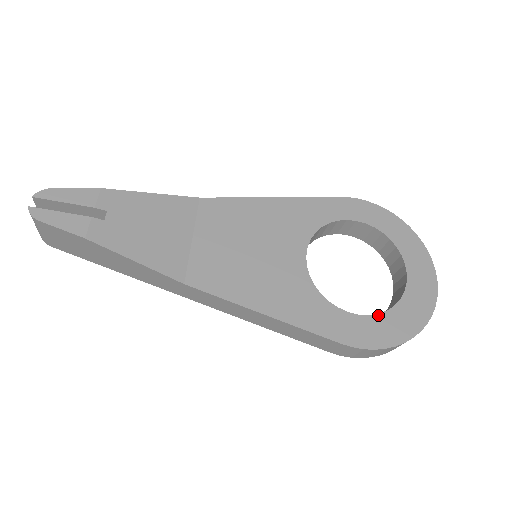
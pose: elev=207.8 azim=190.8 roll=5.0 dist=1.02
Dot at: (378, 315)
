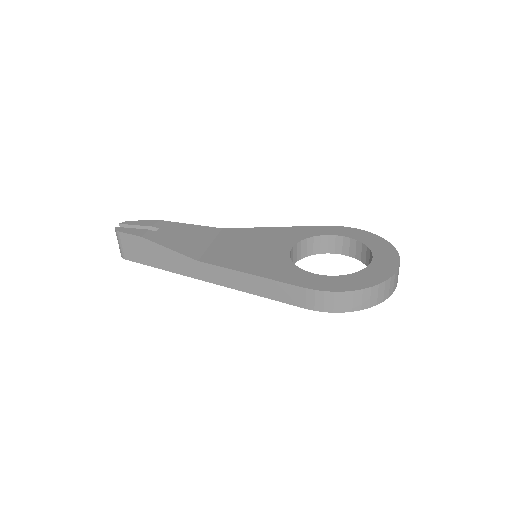
Dot at: (342, 276)
